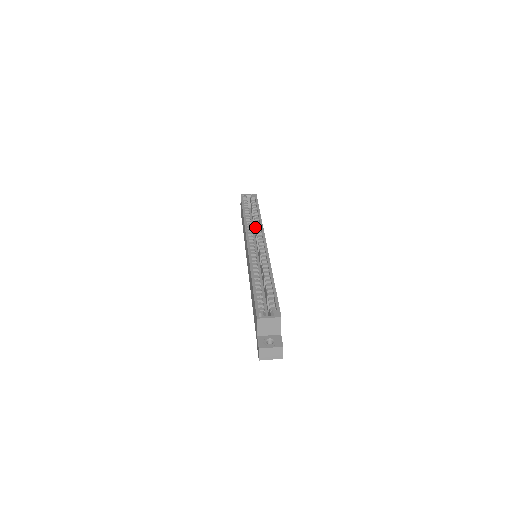
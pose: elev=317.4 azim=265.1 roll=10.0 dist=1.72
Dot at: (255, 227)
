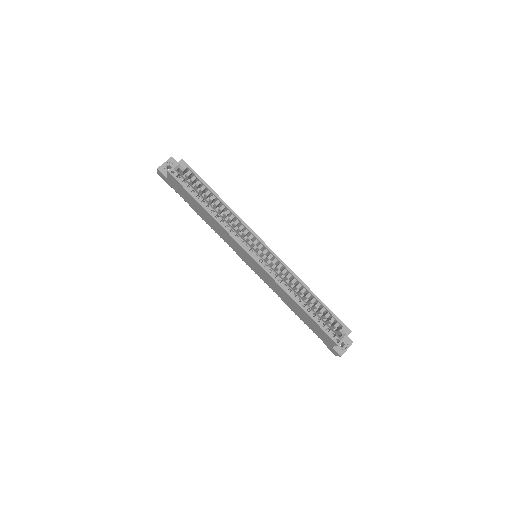
Dot at: (233, 223)
